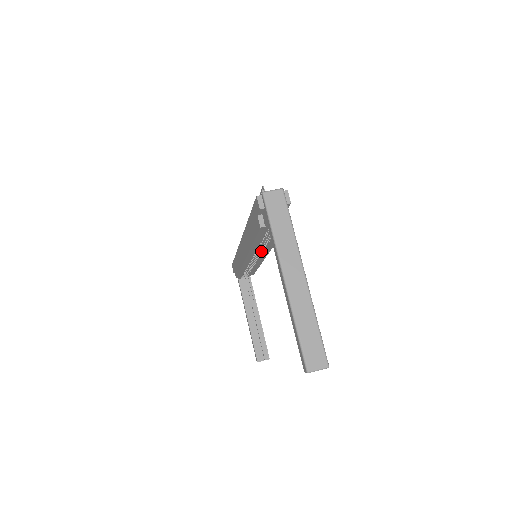
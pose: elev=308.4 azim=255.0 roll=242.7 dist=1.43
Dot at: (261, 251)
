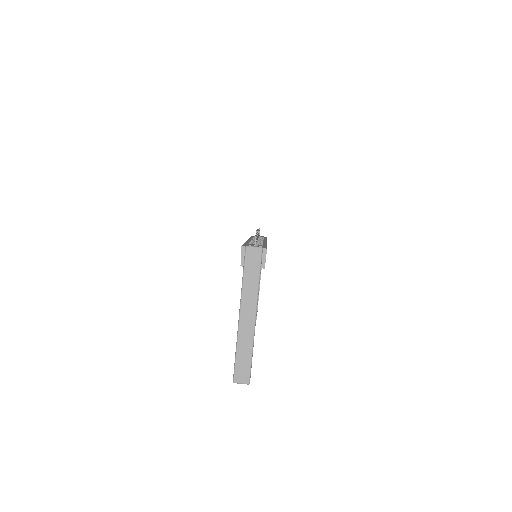
Dot at: occluded
